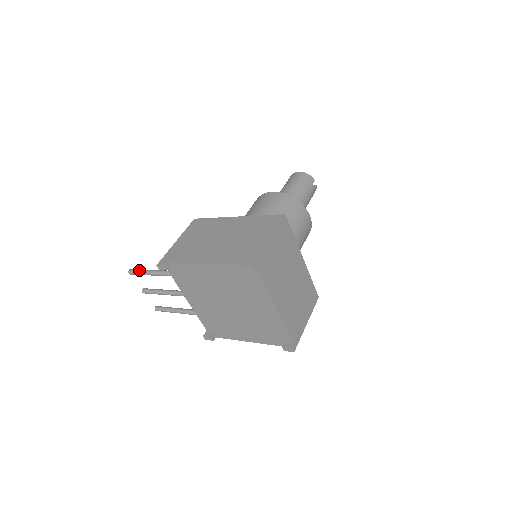
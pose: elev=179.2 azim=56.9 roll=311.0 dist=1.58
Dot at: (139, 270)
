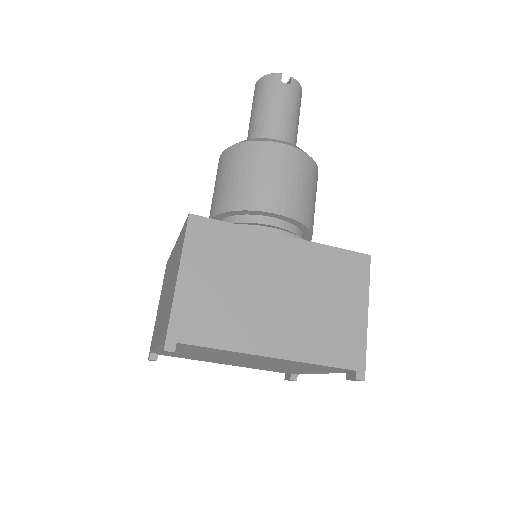
Dot at: occluded
